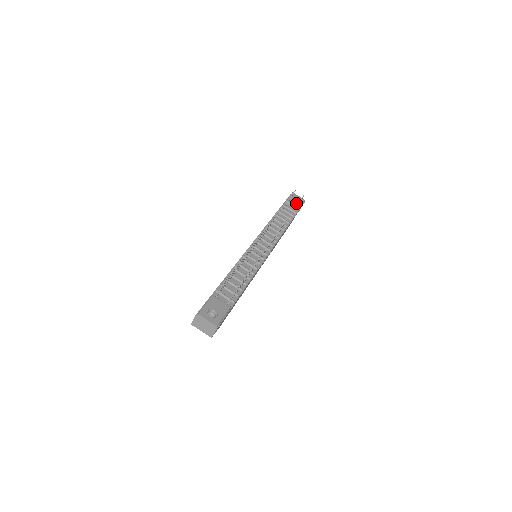
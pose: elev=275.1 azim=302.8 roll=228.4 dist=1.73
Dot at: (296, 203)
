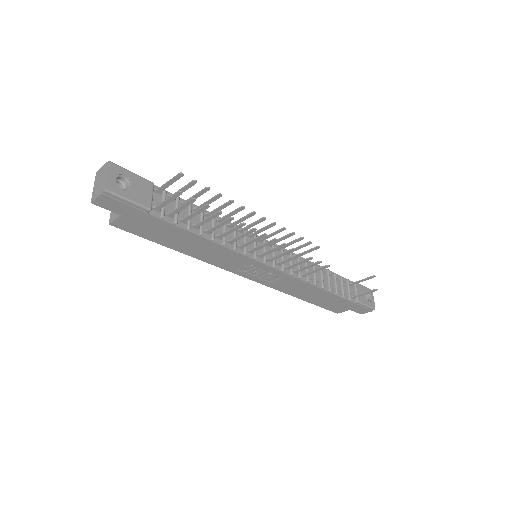
Dot at: (362, 296)
